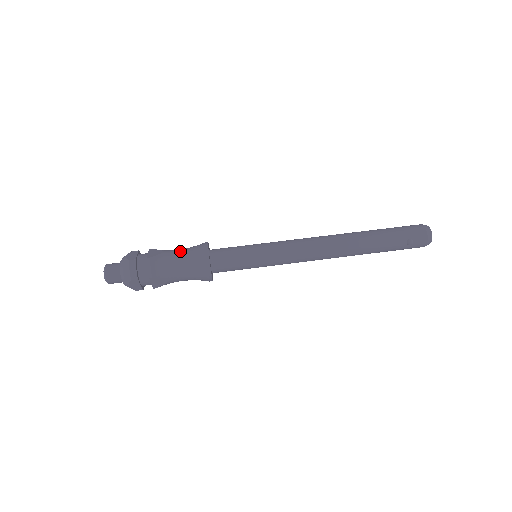
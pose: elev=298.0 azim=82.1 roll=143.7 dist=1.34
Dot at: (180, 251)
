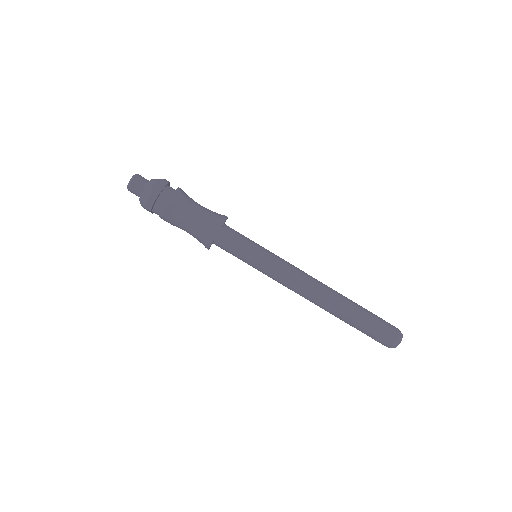
Dot at: (198, 212)
